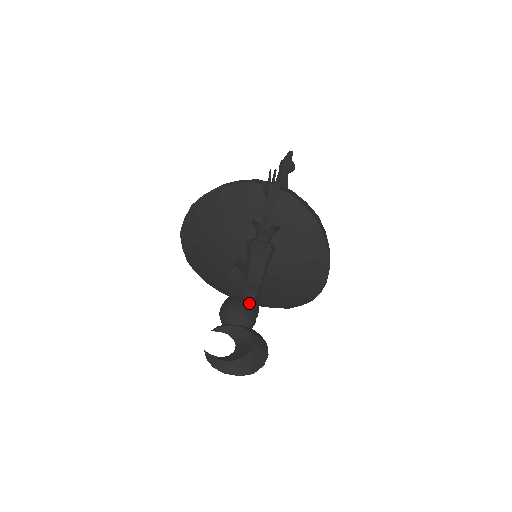
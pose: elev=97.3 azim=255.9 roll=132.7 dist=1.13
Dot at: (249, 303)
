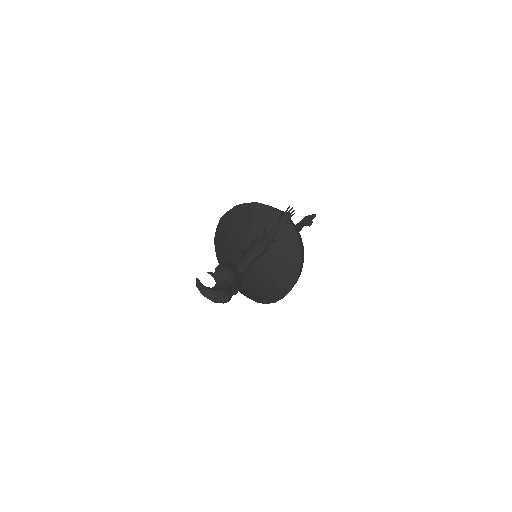
Dot at: (236, 272)
